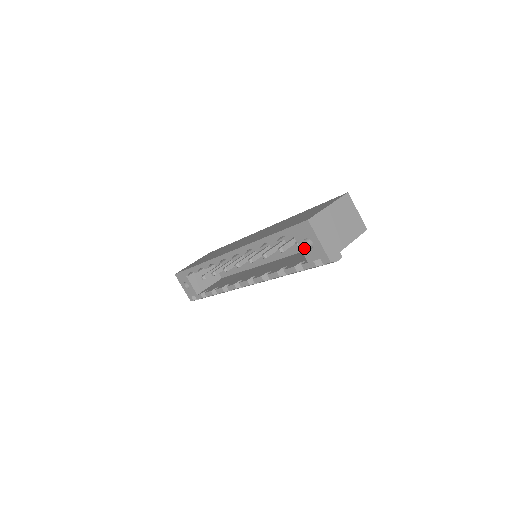
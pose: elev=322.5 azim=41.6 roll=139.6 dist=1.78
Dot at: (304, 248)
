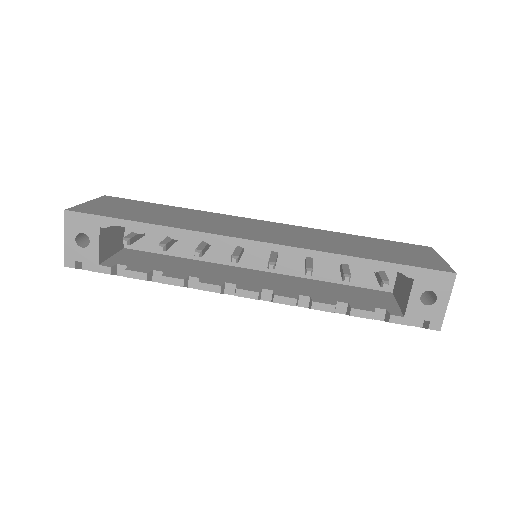
Dot at: (416, 299)
